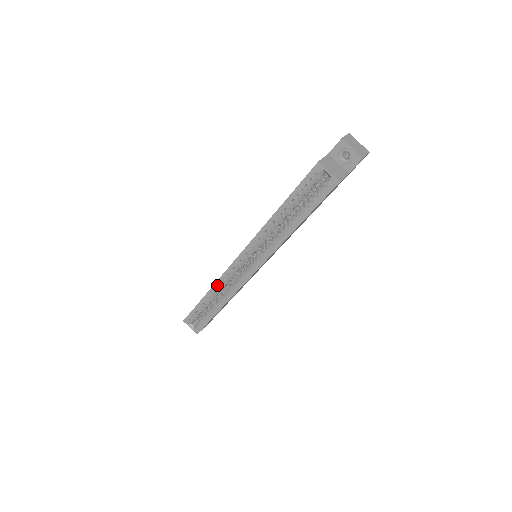
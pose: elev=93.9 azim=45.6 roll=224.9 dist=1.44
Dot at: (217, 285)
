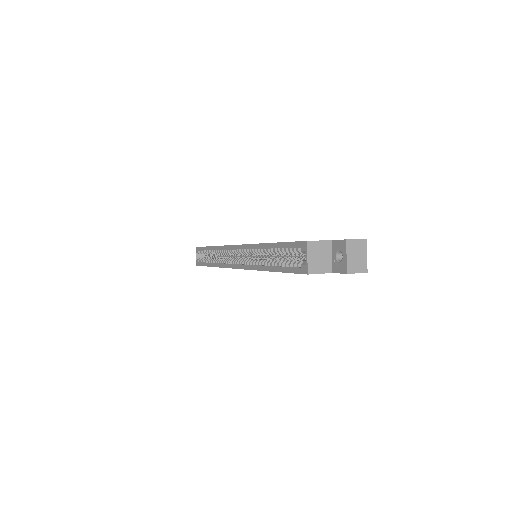
Dot at: (219, 248)
